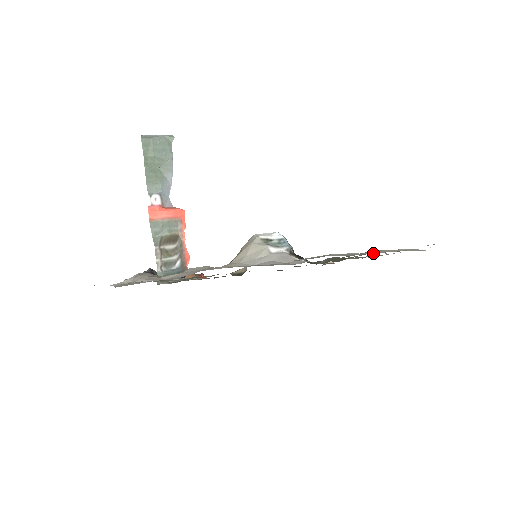
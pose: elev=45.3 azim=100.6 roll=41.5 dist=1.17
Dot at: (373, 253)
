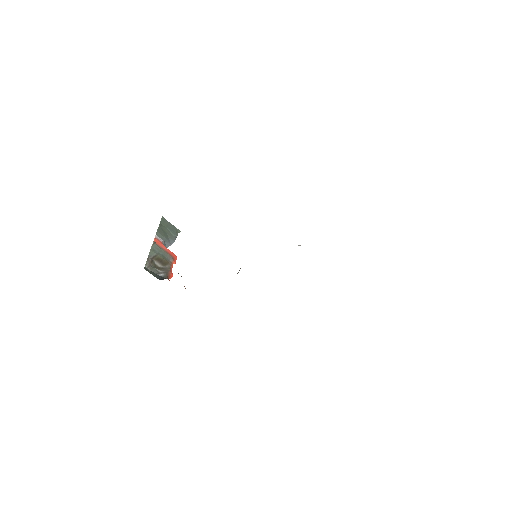
Dot at: occluded
